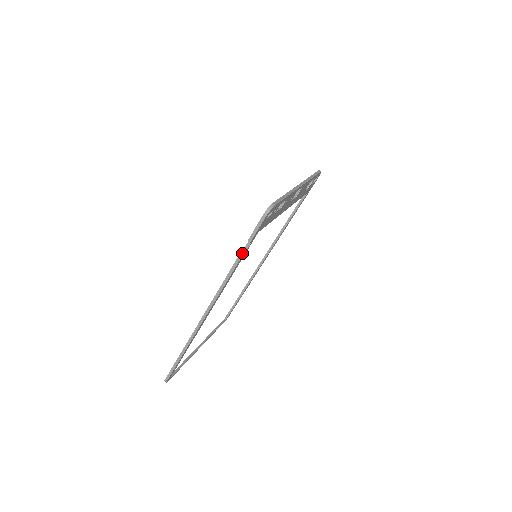
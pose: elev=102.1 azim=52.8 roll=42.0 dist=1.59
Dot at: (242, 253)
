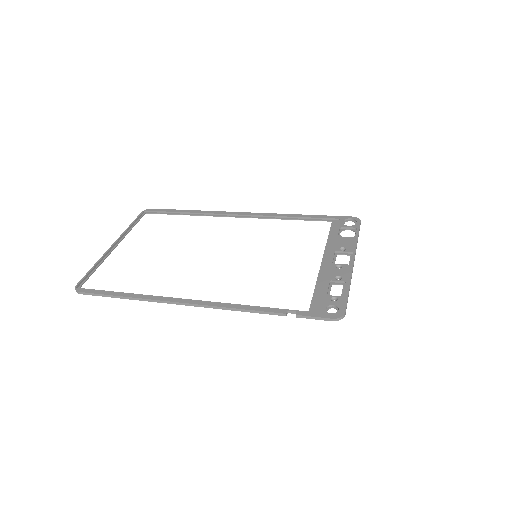
Dot at: (280, 314)
